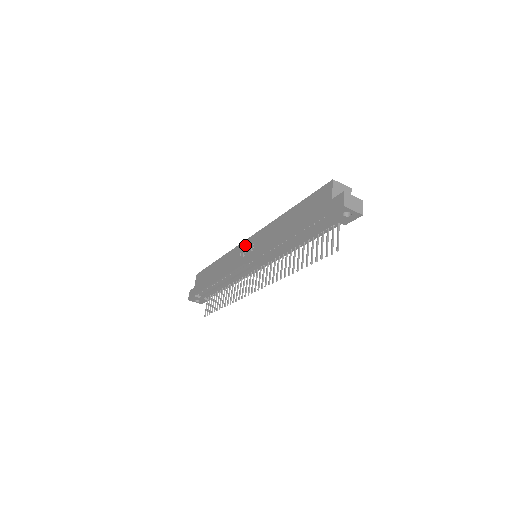
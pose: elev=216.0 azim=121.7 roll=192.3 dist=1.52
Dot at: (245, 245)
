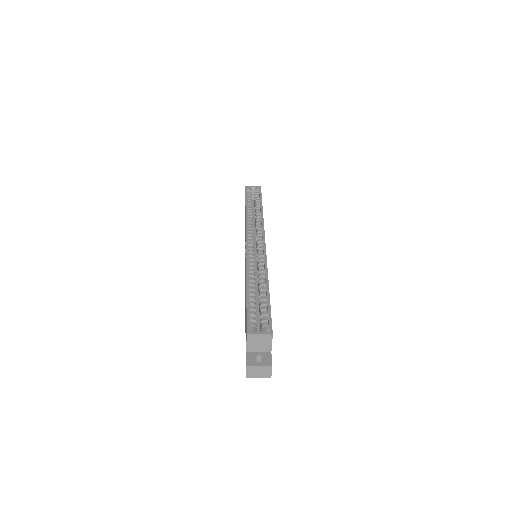
Dot at: occluded
